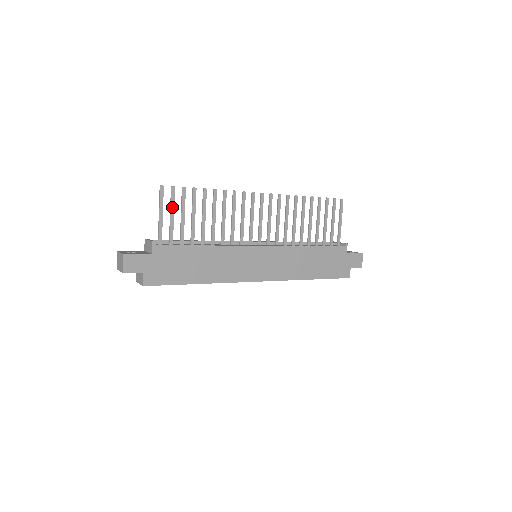
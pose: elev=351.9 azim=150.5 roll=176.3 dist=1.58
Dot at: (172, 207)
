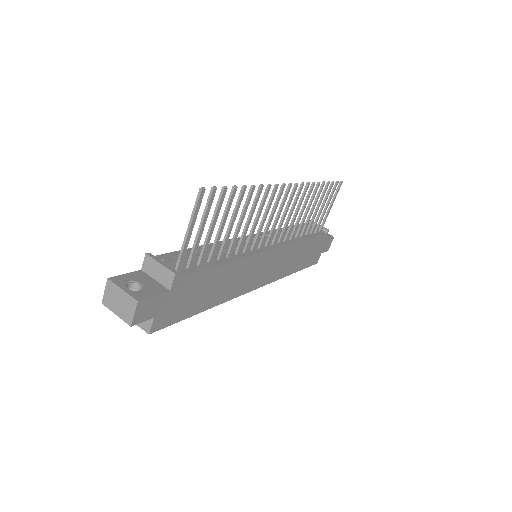
Dot at: (205, 218)
